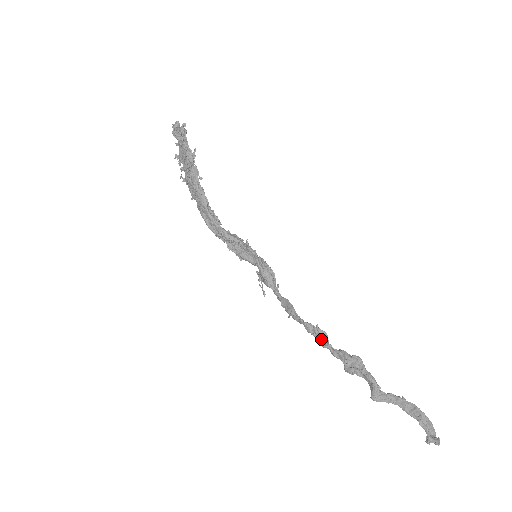
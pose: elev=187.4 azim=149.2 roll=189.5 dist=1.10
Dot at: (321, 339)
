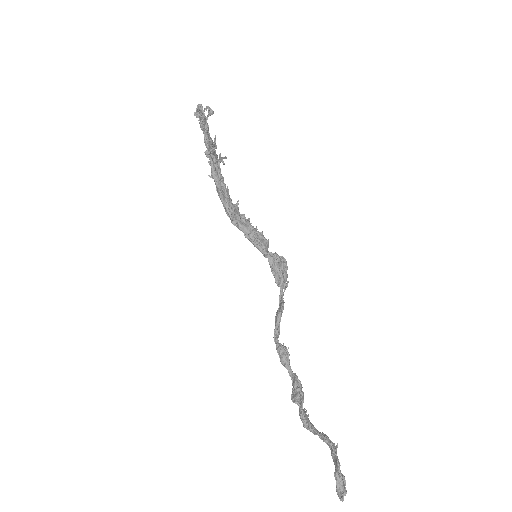
Dot at: (280, 358)
